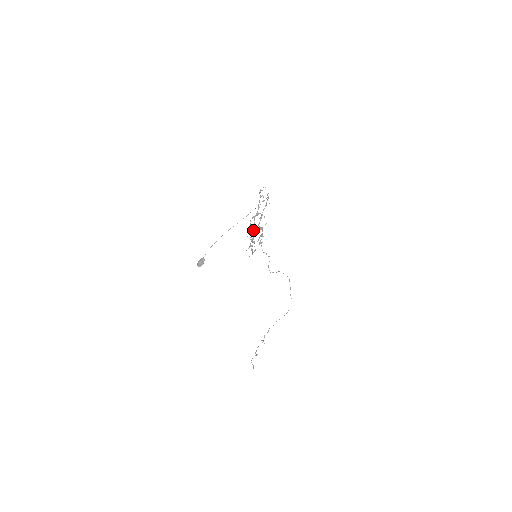
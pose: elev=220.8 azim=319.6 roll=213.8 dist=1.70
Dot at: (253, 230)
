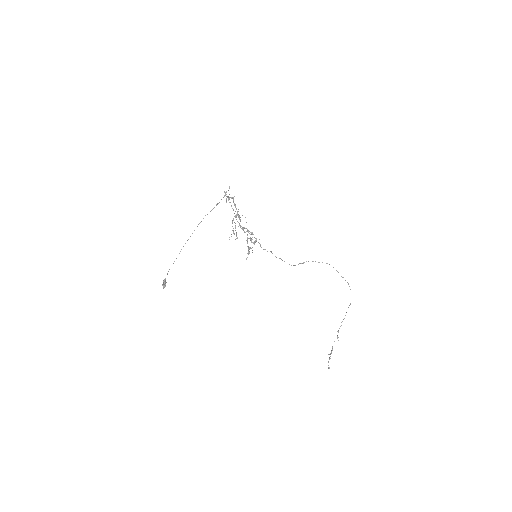
Dot at: occluded
